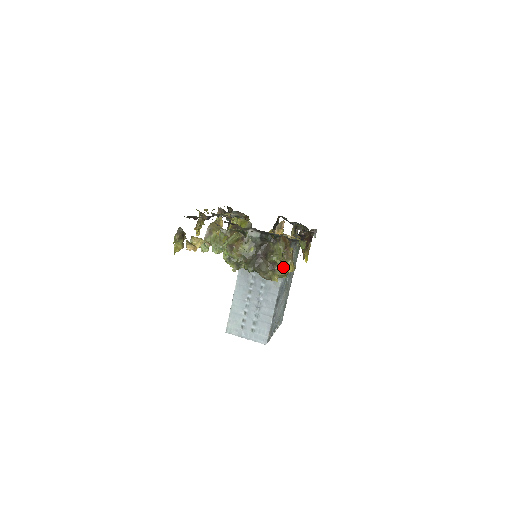
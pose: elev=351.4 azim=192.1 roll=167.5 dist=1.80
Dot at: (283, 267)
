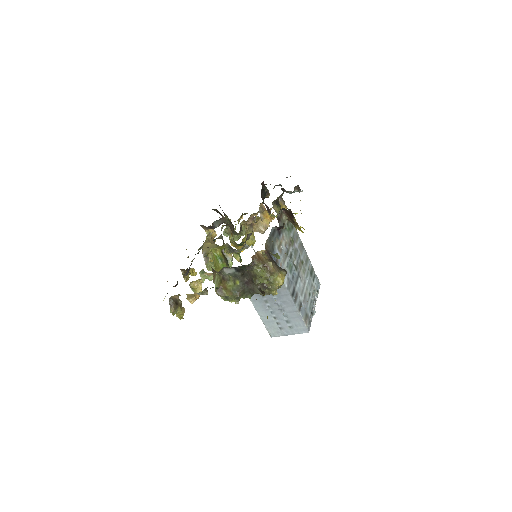
Dot at: (273, 283)
